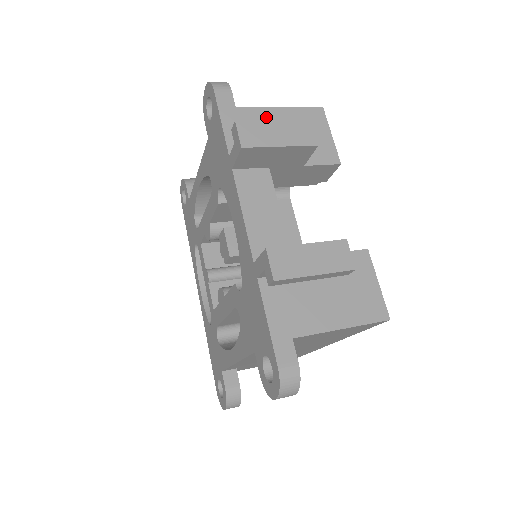
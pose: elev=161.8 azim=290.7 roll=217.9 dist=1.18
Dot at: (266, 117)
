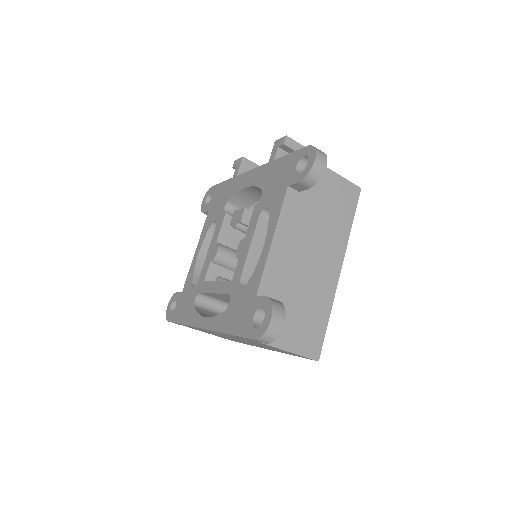
Dot at: occluded
